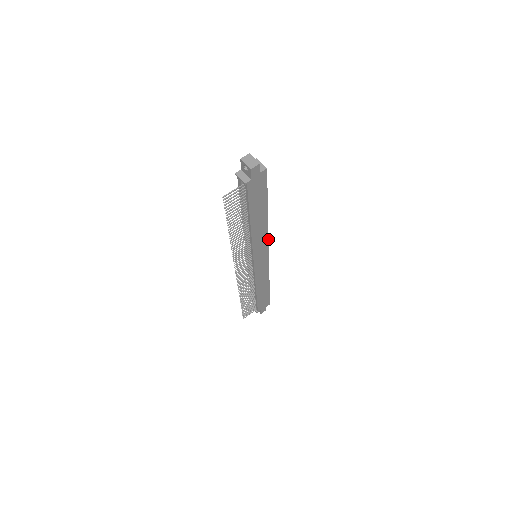
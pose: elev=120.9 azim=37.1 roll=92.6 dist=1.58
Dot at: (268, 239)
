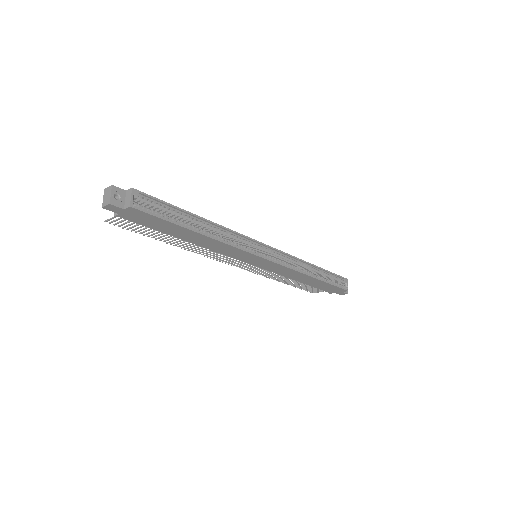
Dot at: (244, 250)
